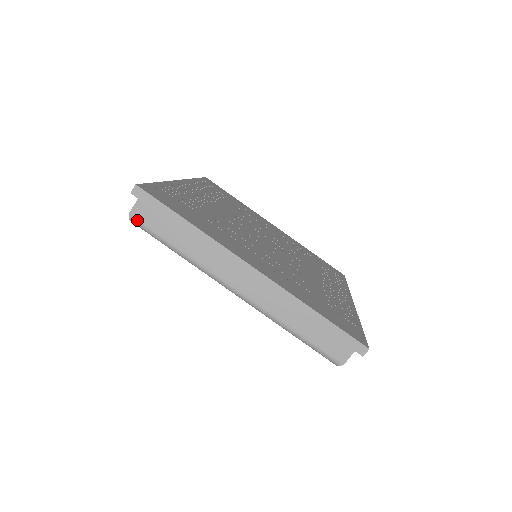
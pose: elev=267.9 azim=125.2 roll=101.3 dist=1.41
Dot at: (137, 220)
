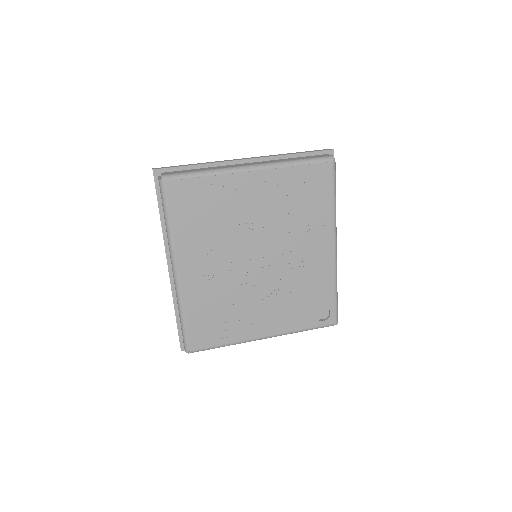
Dot at: (166, 175)
